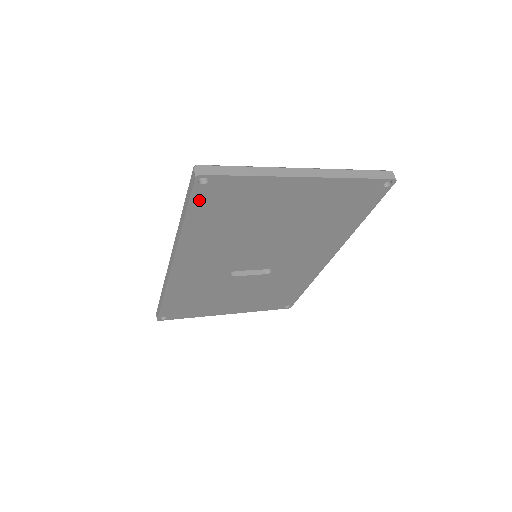
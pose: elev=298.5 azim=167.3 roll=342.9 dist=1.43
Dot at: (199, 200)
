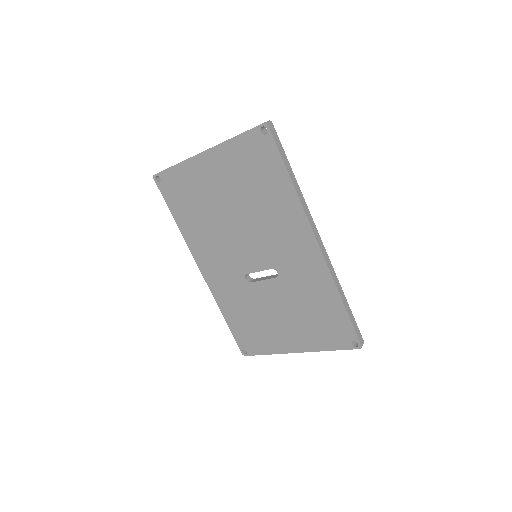
Dot at: (168, 196)
